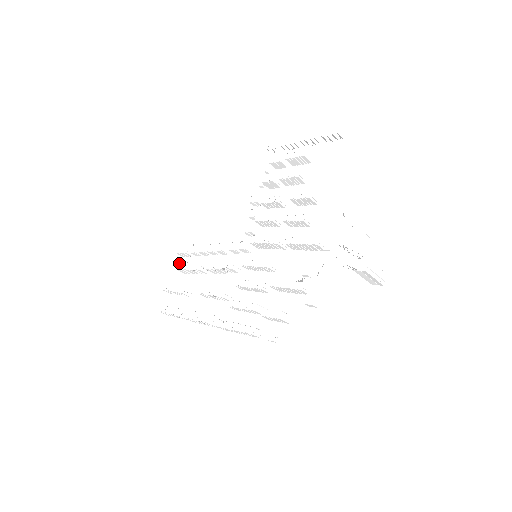
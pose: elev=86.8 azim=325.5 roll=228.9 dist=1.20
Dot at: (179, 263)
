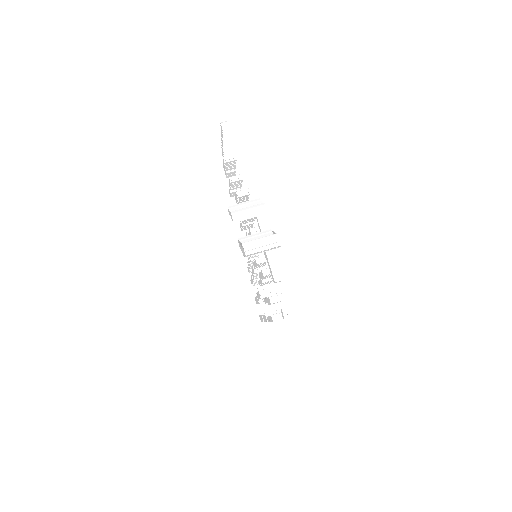
Dot at: occluded
